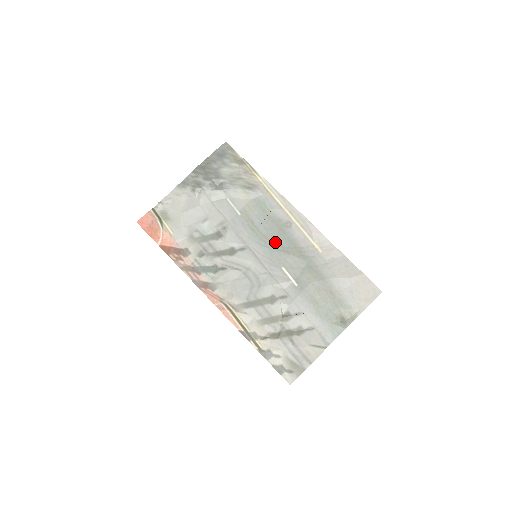
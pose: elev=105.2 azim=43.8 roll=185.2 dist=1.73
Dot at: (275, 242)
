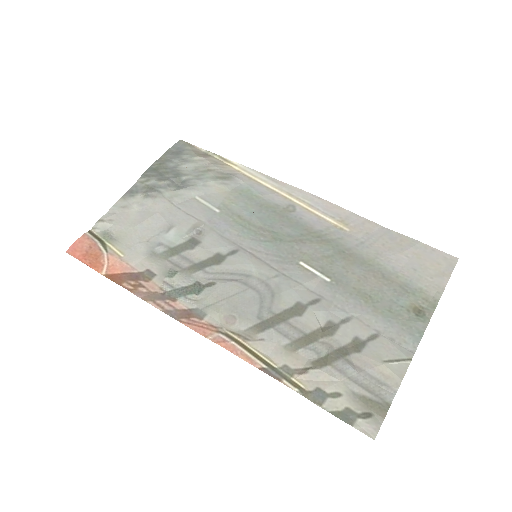
Dot at: (279, 233)
